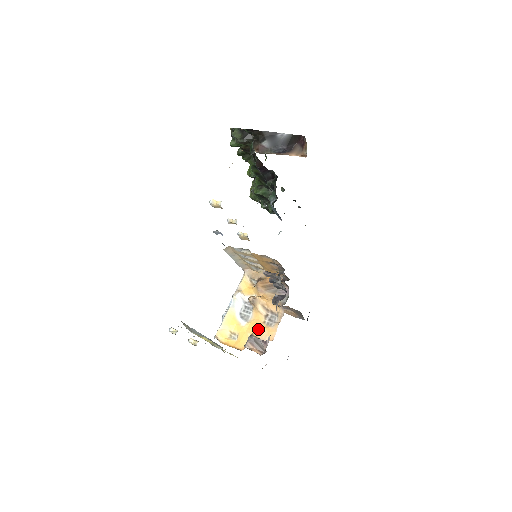
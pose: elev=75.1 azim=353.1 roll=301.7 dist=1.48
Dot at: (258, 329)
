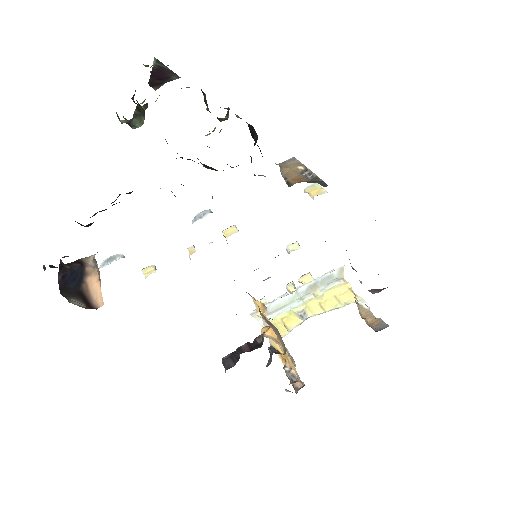
Dot at: occluded
